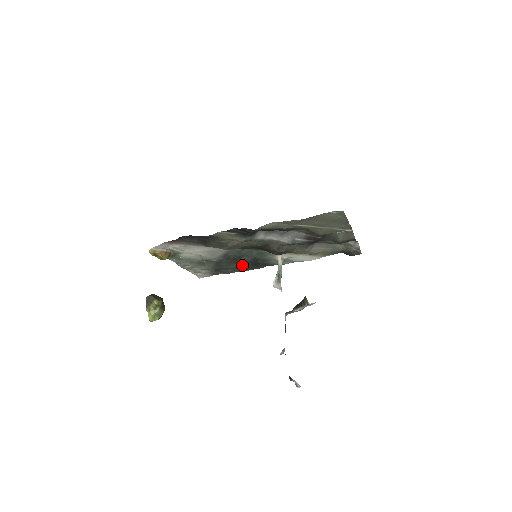
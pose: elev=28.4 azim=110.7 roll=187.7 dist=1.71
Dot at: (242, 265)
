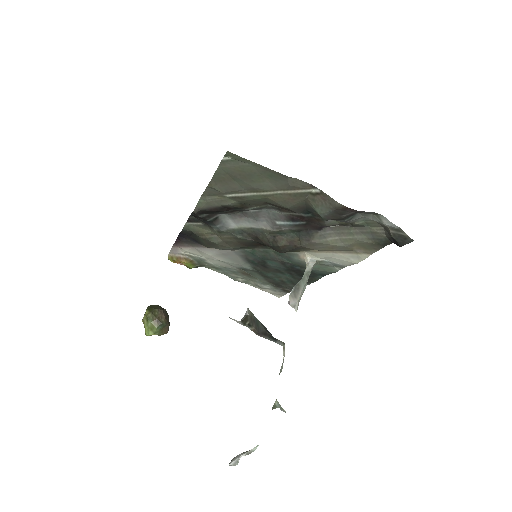
Dot at: (290, 275)
